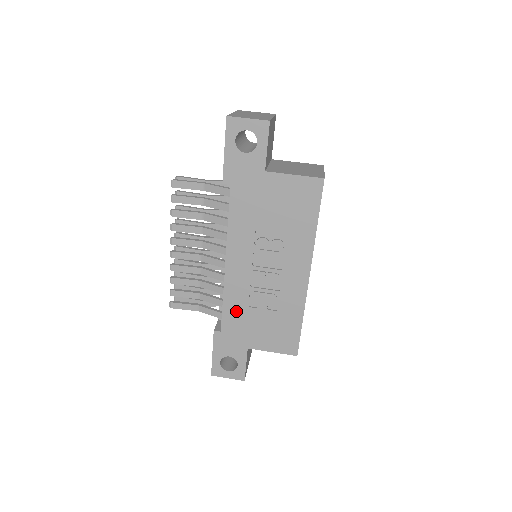
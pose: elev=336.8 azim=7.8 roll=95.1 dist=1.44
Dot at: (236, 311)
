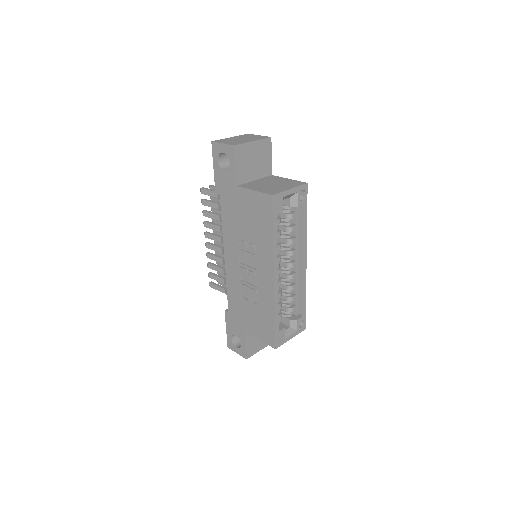
Dot at: (235, 298)
